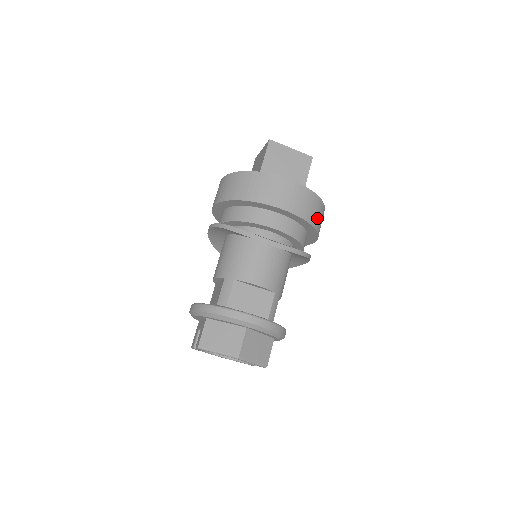
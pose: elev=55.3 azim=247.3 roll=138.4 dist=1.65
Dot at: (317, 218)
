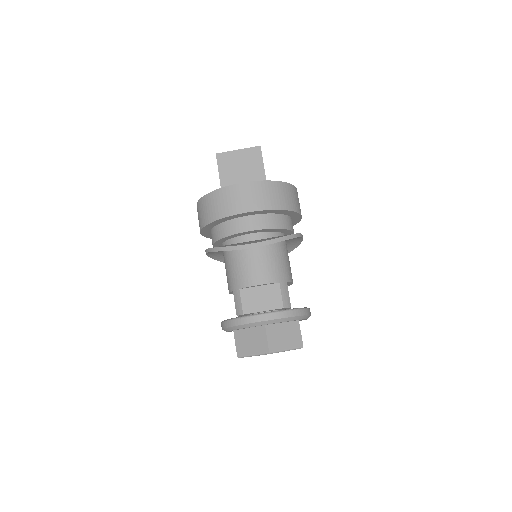
Dot at: (284, 200)
